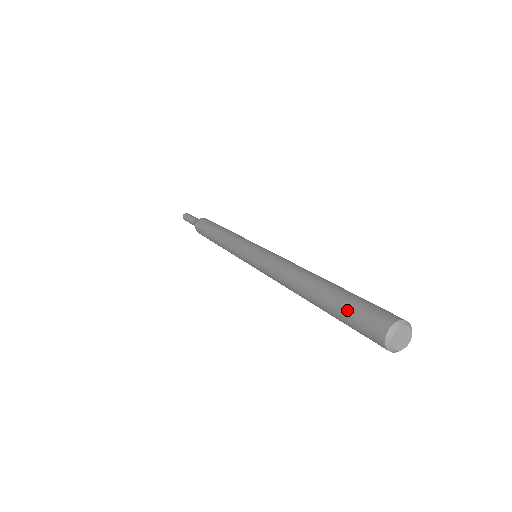
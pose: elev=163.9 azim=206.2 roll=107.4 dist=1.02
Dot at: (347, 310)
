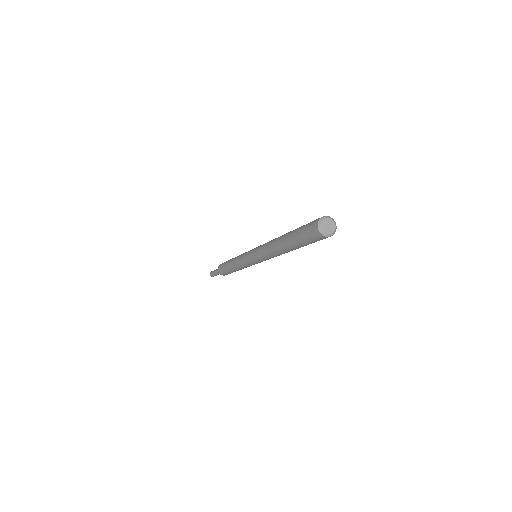
Dot at: (301, 239)
